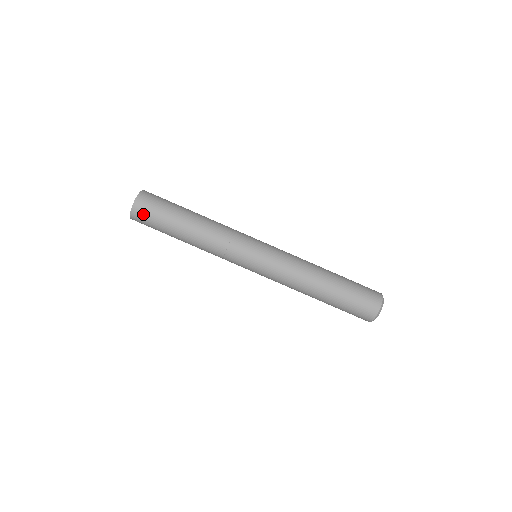
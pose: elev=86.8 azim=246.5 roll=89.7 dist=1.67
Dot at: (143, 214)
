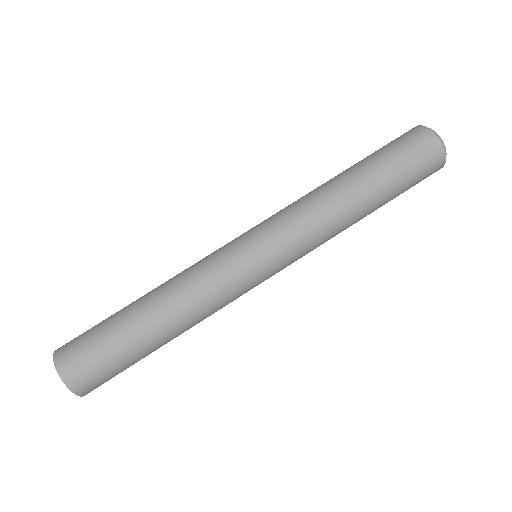
Dot at: (85, 373)
